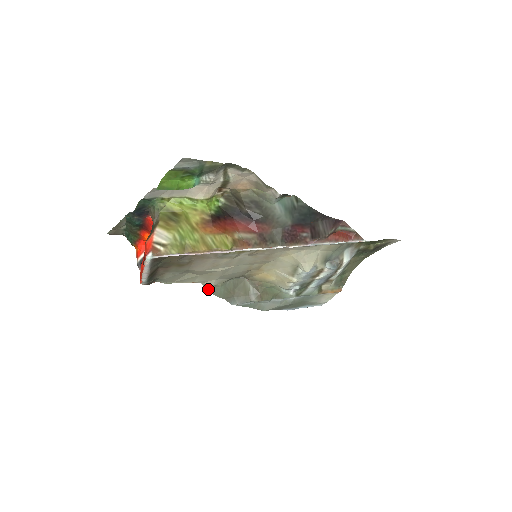
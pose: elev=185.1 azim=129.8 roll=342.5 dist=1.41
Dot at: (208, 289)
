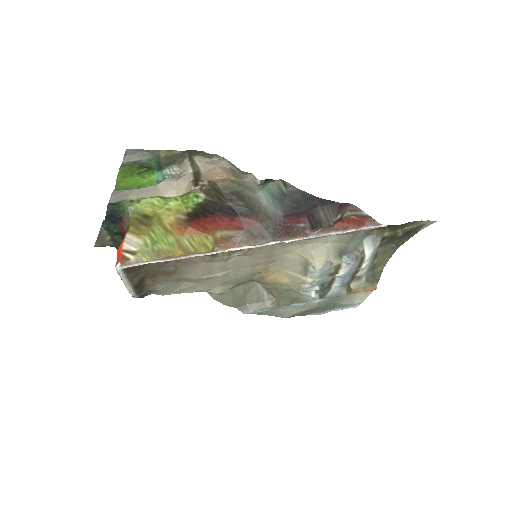
Dot at: (214, 298)
